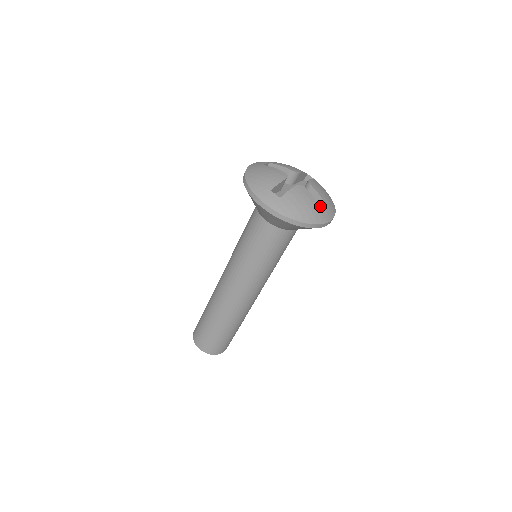
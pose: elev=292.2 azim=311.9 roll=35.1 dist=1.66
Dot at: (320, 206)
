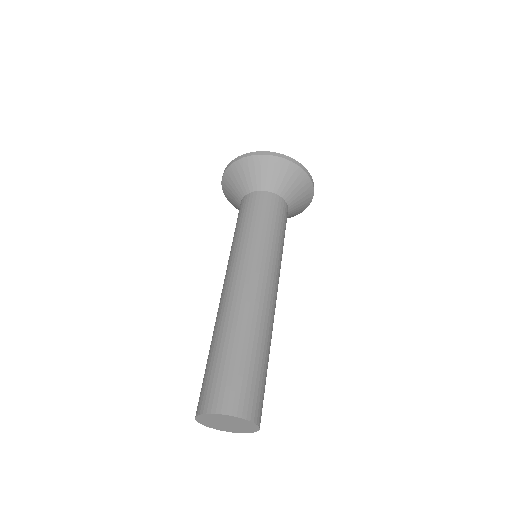
Dot at: occluded
